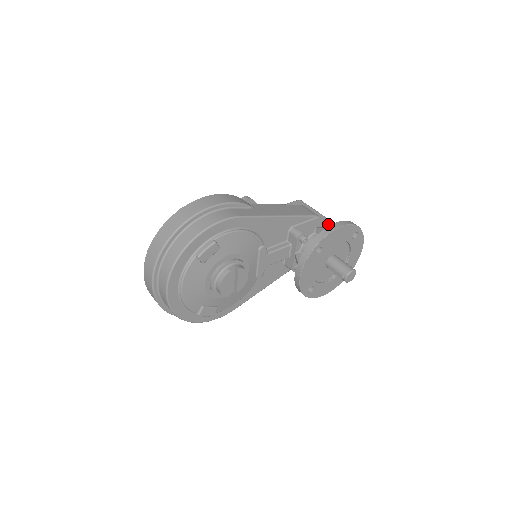
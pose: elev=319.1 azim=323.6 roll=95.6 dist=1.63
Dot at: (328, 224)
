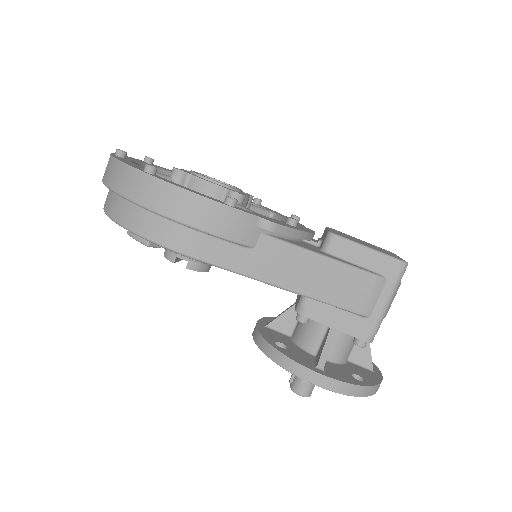
Dot at: (360, 338)
